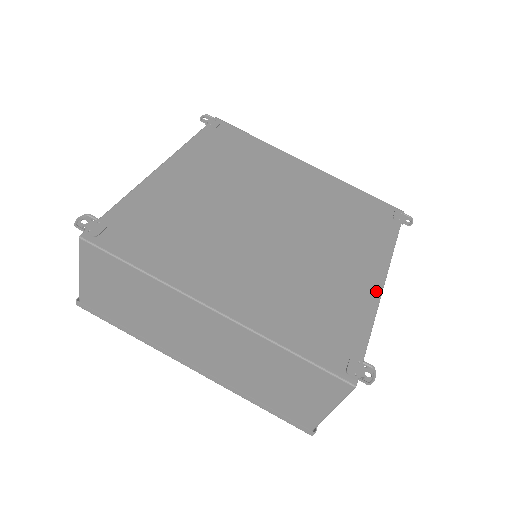
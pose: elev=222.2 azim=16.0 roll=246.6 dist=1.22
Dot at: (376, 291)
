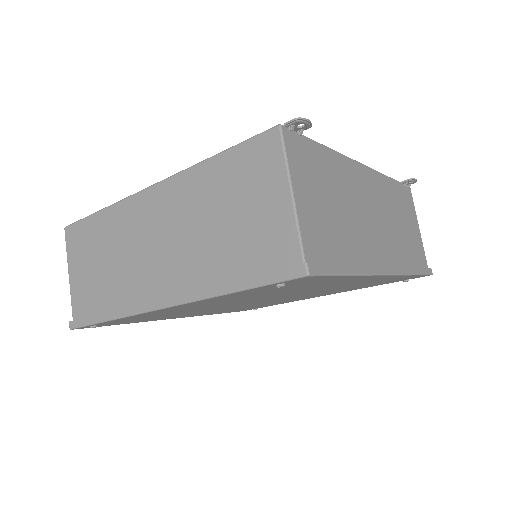
Dot at: occluded
